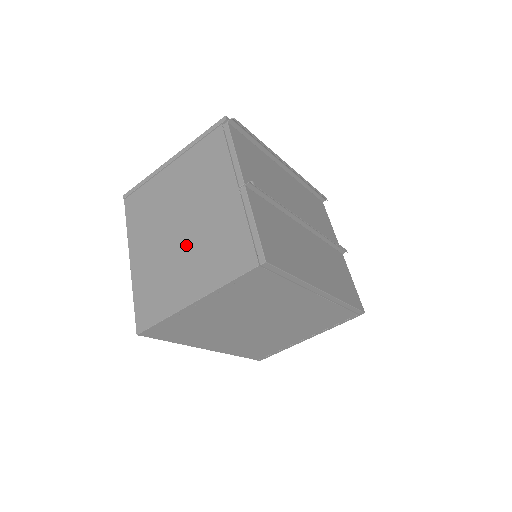
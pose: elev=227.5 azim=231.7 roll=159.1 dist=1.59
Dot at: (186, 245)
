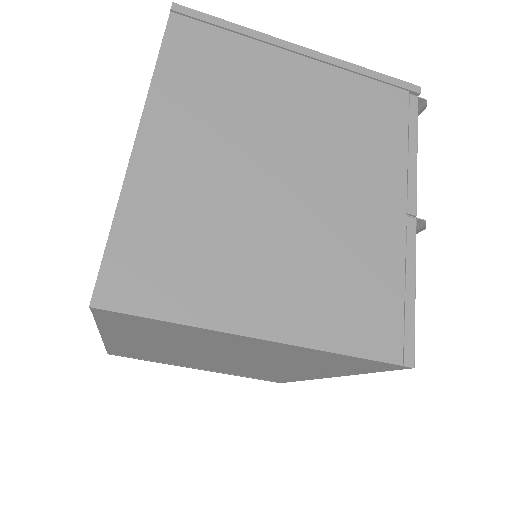
Dot at: (282, 221)
